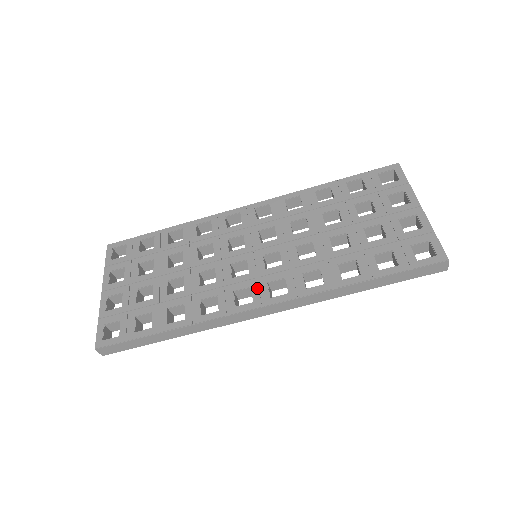
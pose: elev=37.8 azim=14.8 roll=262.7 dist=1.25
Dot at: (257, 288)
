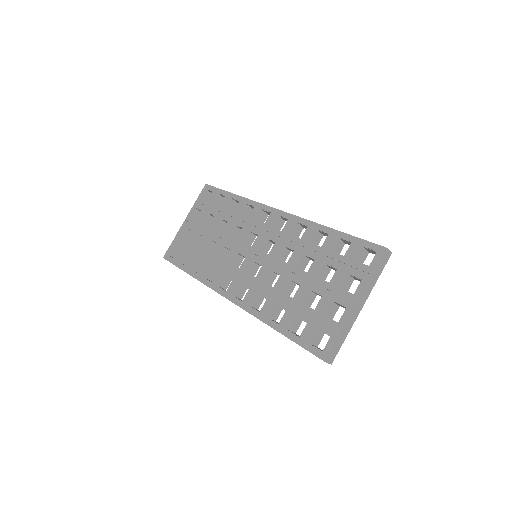
Dot at: (234, 283)
